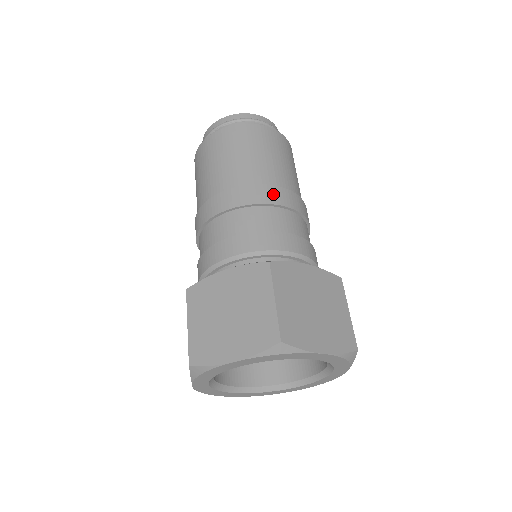
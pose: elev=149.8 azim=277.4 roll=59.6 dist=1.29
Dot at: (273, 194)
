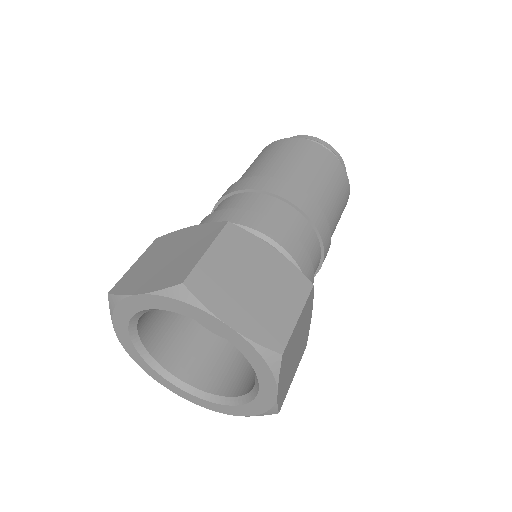
Dot at: (287, 190)
